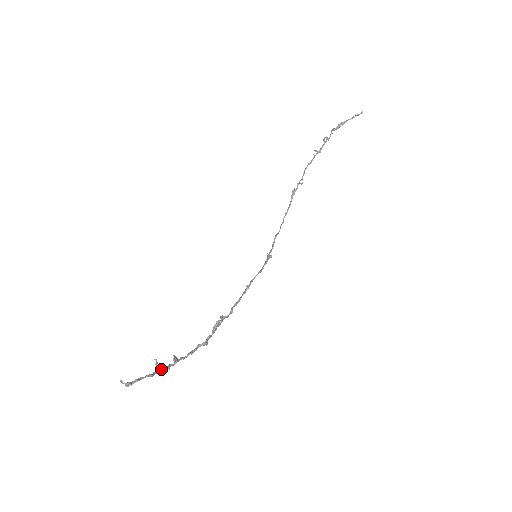
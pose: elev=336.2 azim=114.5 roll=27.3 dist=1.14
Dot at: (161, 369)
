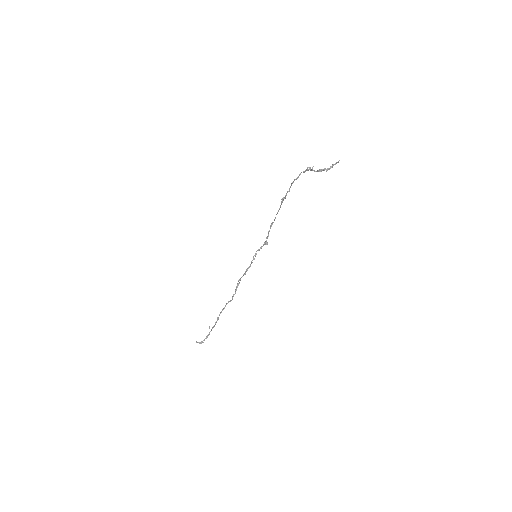
Dot at: occluded
